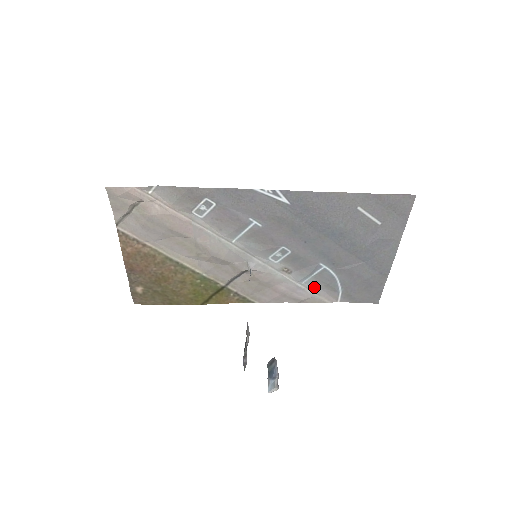
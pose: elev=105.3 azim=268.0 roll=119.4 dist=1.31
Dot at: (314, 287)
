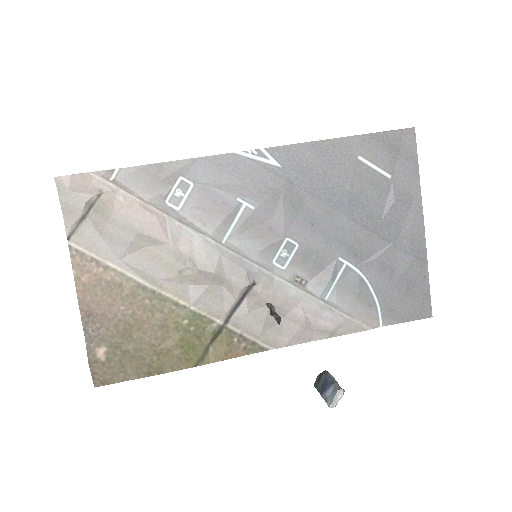
Dot at: (342, 304)
